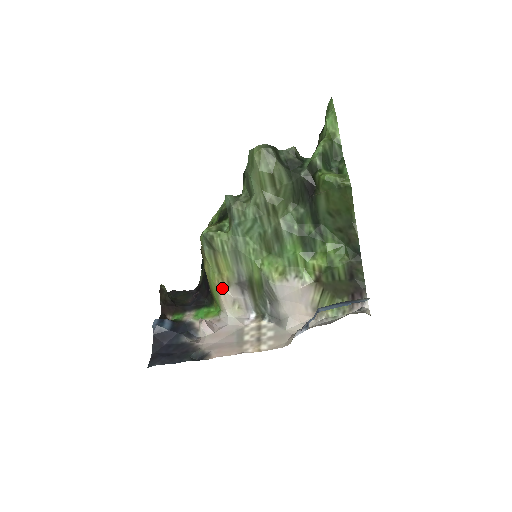
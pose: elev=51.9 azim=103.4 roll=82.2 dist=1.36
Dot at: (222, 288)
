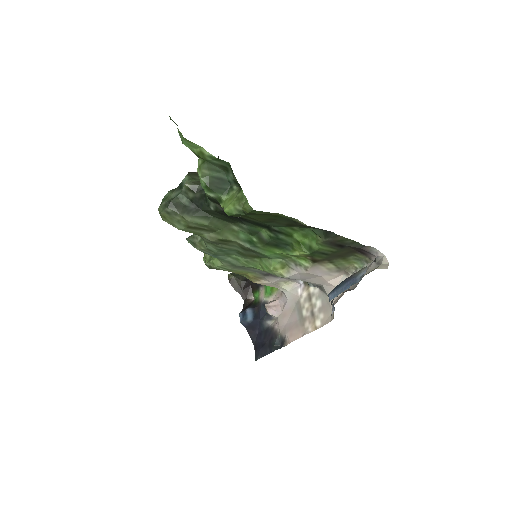
Dot at: (258, 282)
